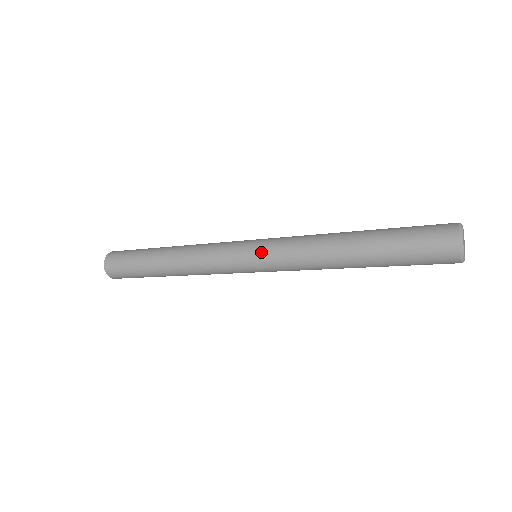
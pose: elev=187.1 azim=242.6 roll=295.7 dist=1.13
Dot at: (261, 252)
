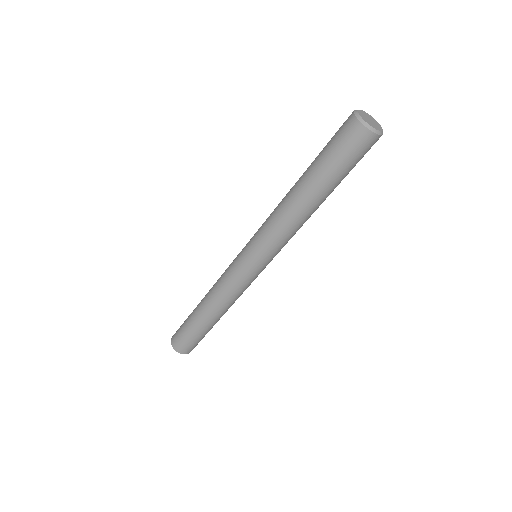
Dot at: (250, 239)
